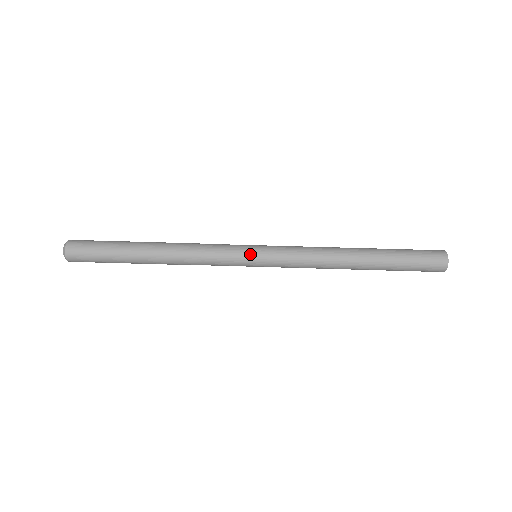
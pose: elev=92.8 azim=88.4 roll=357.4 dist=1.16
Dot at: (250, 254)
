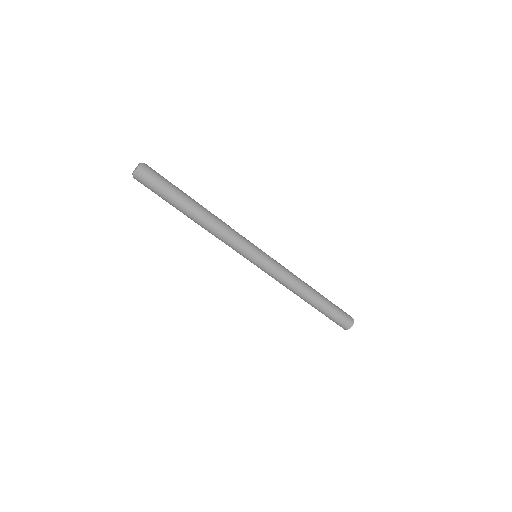
Dot at: (254, 257)
